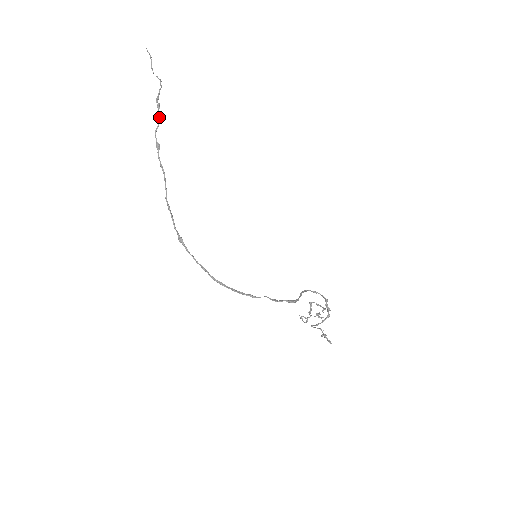
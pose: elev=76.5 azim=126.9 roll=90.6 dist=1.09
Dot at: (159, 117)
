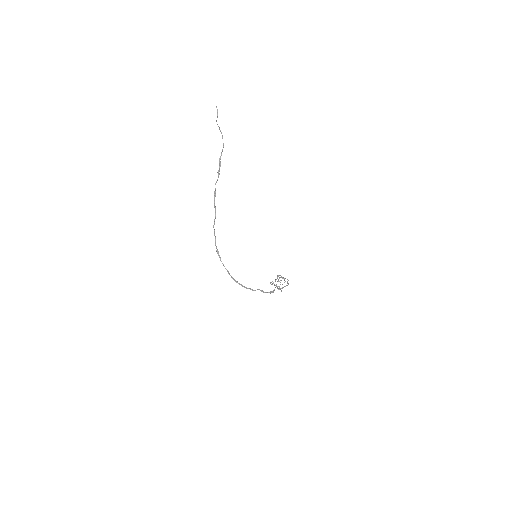
Dot at: (219, 173)
